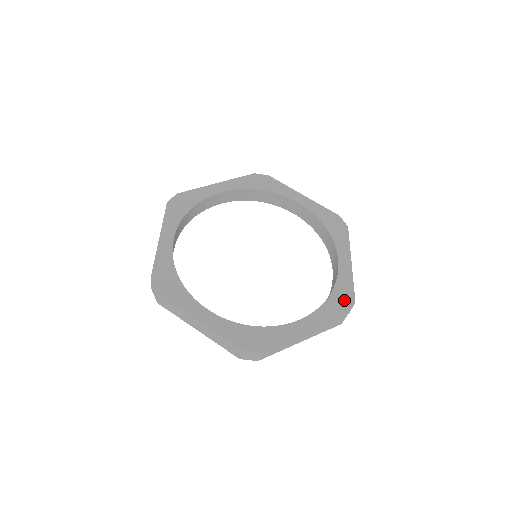
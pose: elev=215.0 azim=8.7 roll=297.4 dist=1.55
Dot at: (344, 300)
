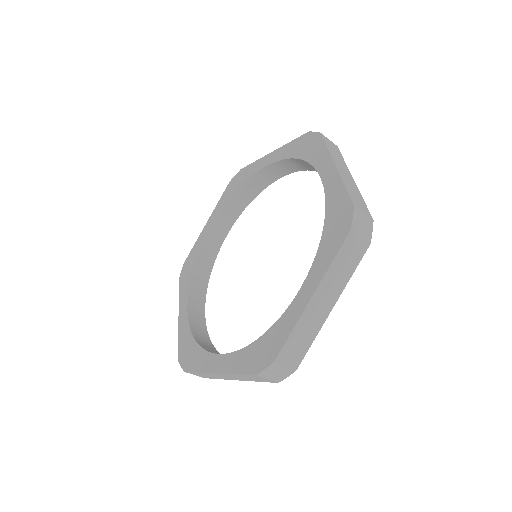
Dot at: (266, 352)
